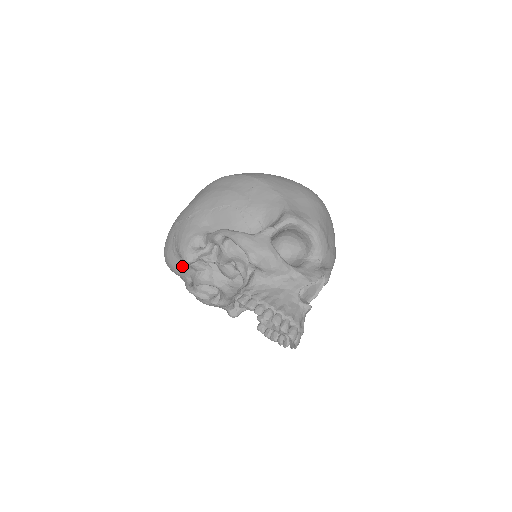
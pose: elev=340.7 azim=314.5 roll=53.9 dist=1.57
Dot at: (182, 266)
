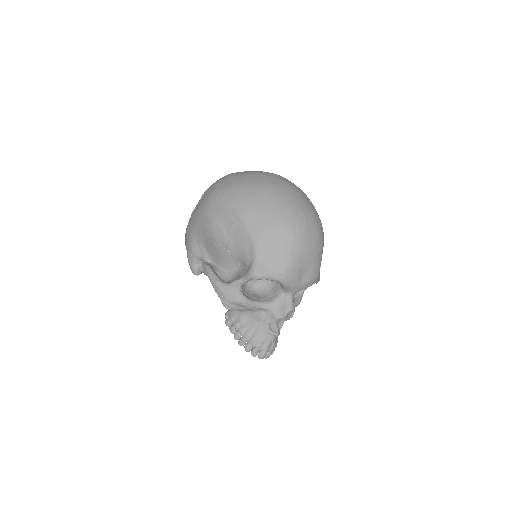
Dot at: occluded
